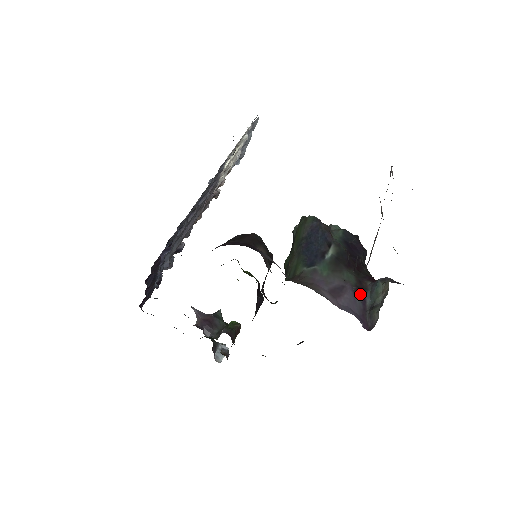
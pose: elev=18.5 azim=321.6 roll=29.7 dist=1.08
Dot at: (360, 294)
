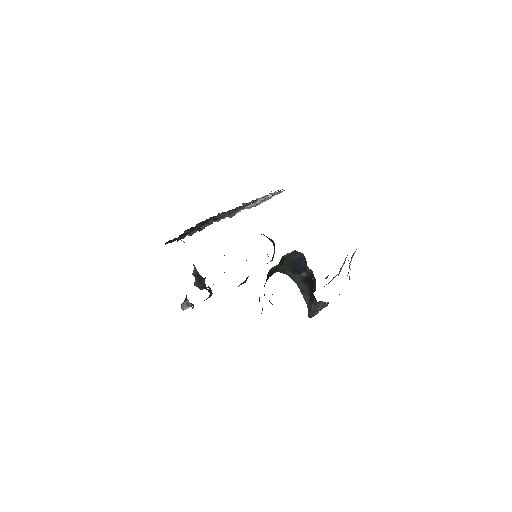
Dot at: (310, 301)
